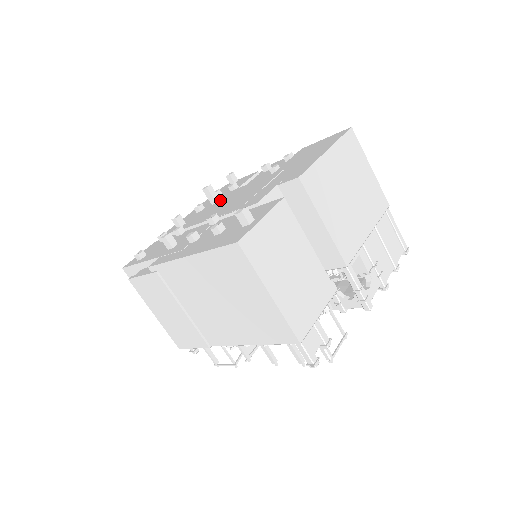
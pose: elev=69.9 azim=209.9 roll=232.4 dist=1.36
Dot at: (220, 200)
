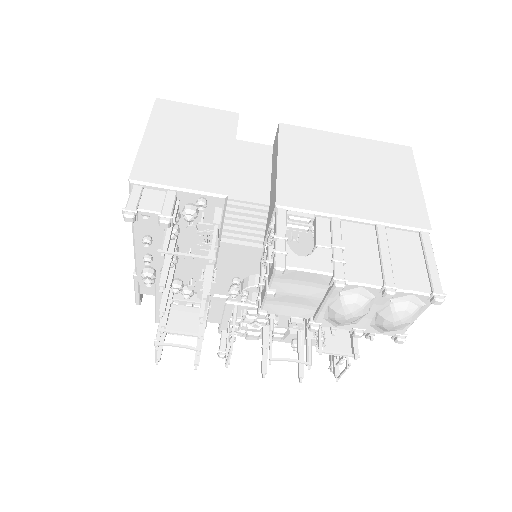
Dot at: occluded
